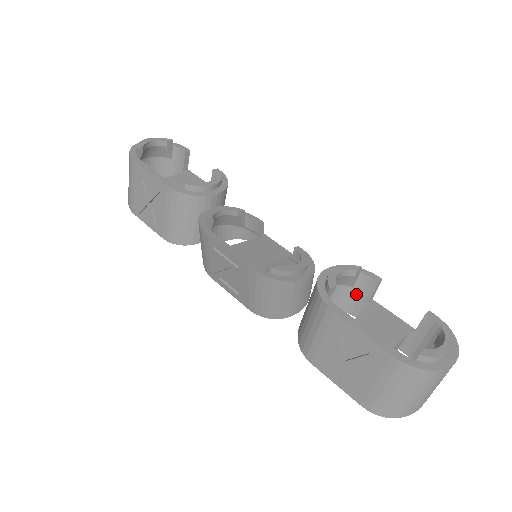
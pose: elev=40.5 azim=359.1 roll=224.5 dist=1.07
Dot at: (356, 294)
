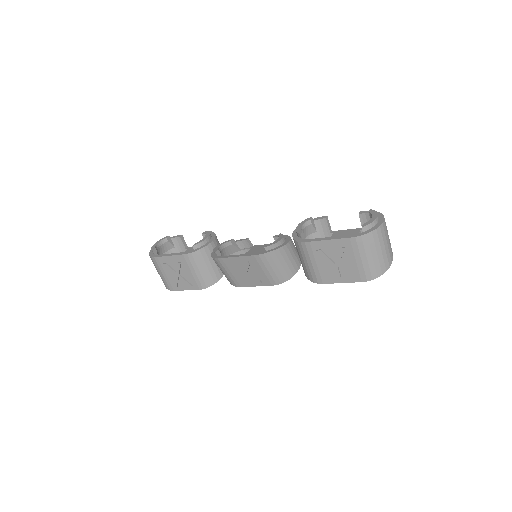
Dot at: (321, 235)
